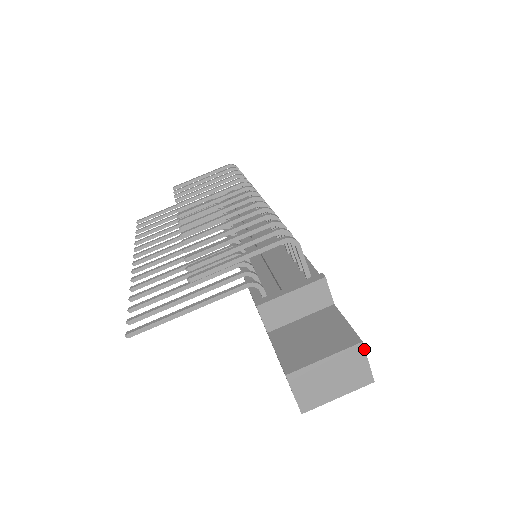
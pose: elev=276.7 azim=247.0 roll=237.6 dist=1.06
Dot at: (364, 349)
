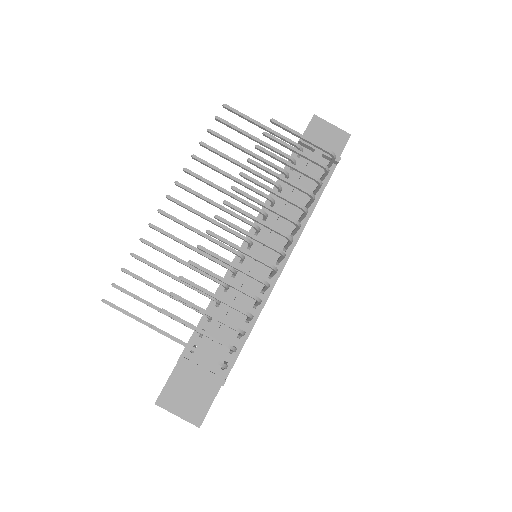
Dot at: (199, 427)
